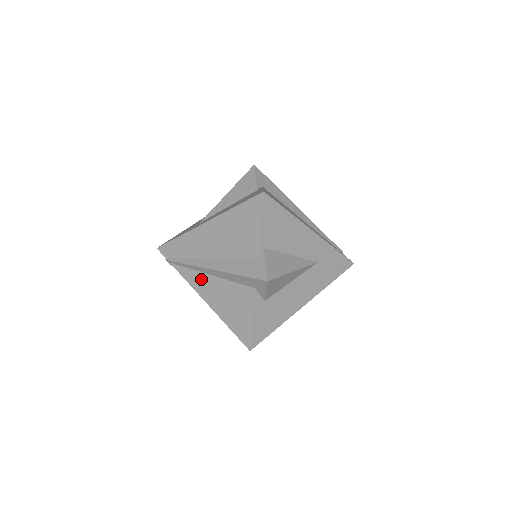
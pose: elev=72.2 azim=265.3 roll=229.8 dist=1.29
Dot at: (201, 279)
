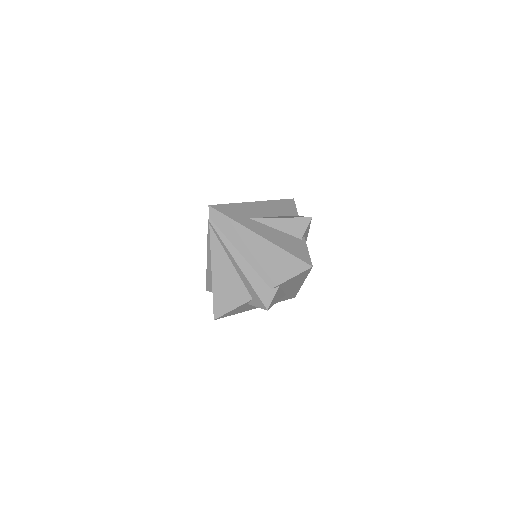
Dot at: (222, 257)
